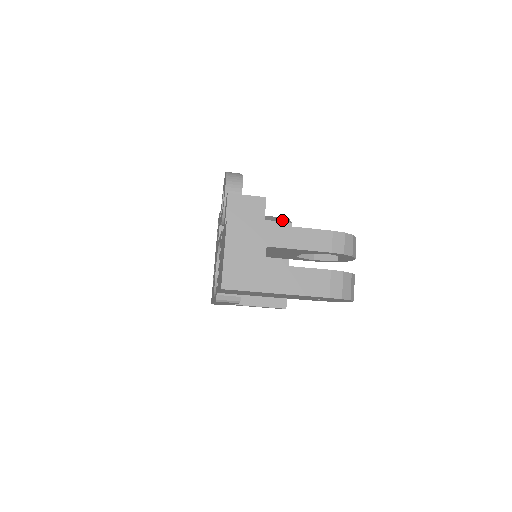
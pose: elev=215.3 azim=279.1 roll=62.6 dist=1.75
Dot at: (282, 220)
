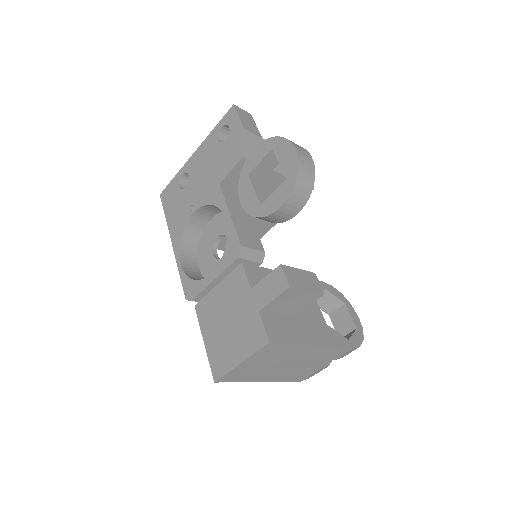
Dot at: occluded
